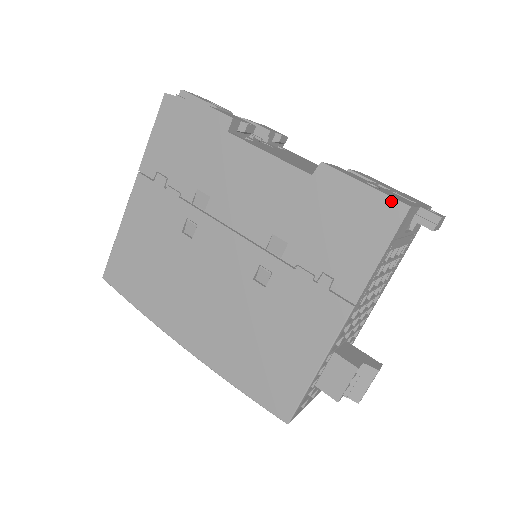
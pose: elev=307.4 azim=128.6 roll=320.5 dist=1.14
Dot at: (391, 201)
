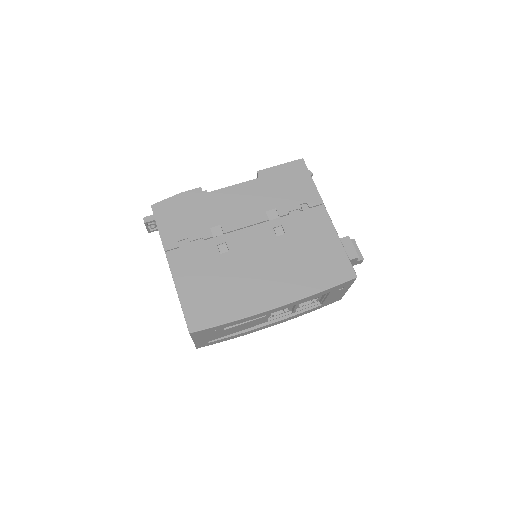
Dot at: (295, 162)
